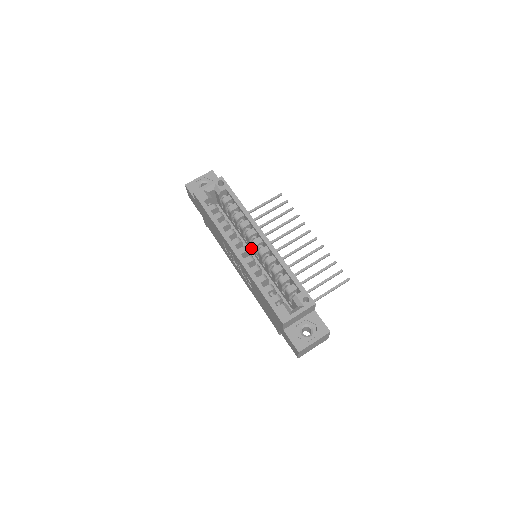
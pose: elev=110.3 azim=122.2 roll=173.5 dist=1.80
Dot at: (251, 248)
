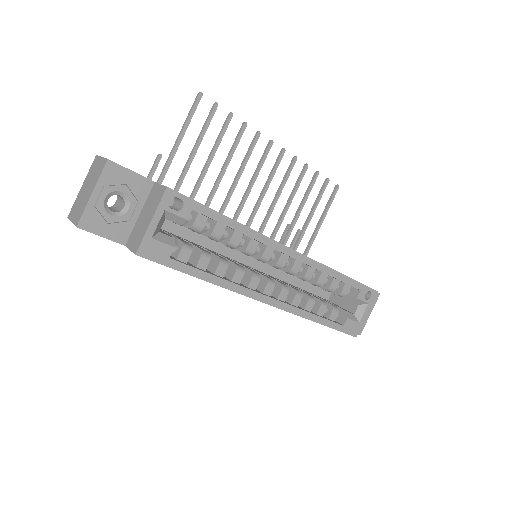
Dot at: occluded
